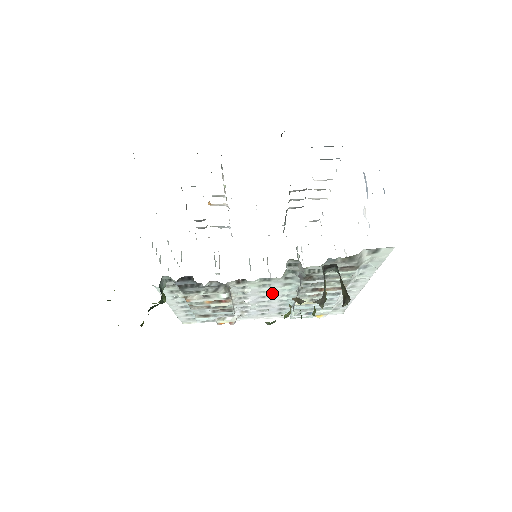
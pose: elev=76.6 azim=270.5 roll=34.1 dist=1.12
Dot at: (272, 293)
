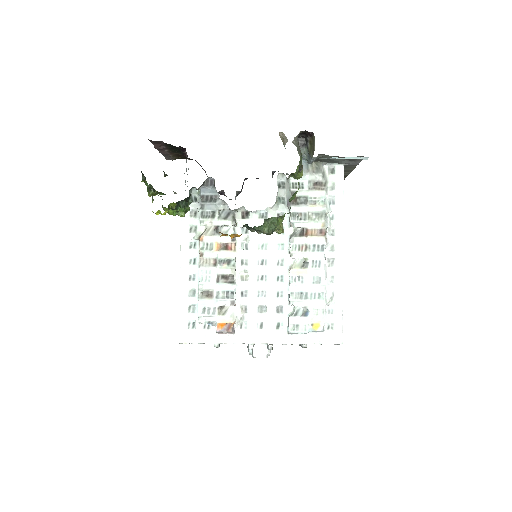
Dot at: (269, 253)
